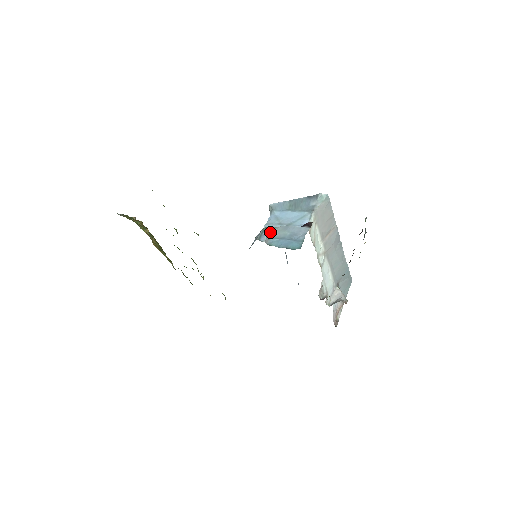
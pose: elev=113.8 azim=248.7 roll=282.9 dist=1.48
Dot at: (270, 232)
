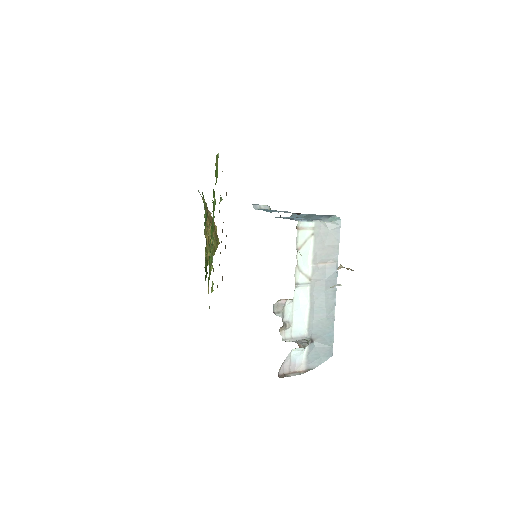
Dot at: (266, 207)
